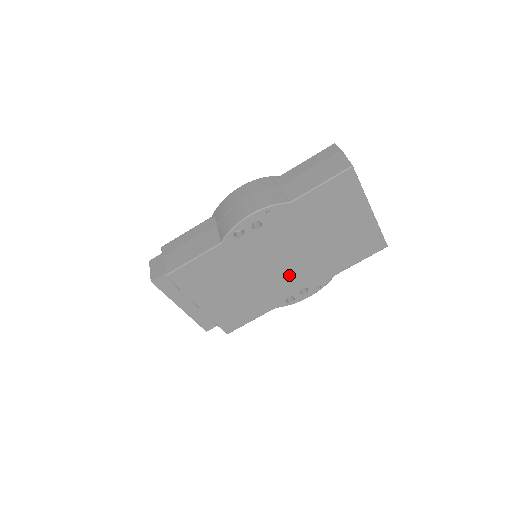
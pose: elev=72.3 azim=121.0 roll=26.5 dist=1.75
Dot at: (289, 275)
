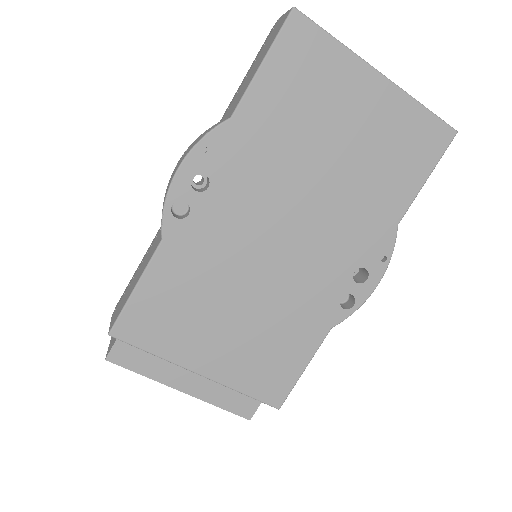
Dot at: (315, 255)
